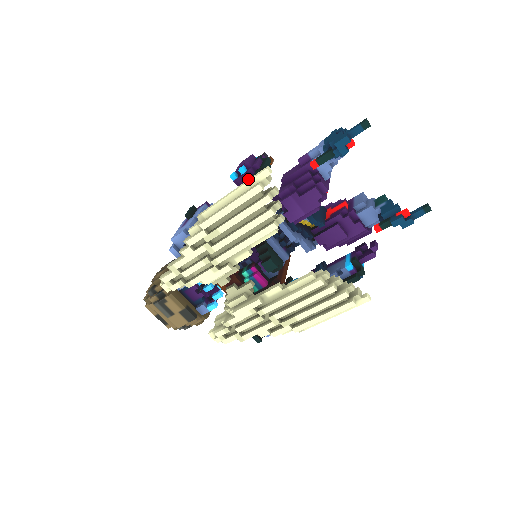
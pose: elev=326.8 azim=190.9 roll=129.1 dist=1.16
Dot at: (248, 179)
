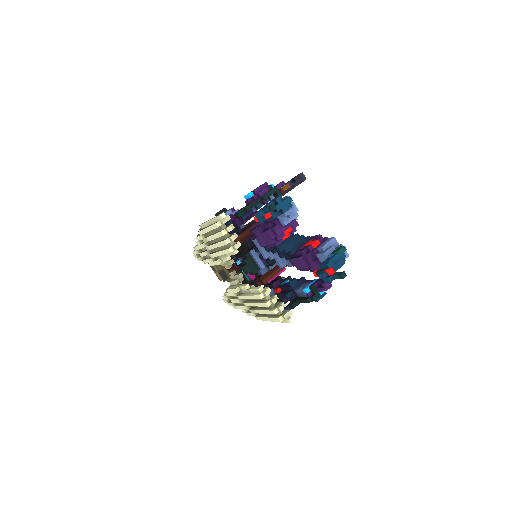
Dot at: occluded
